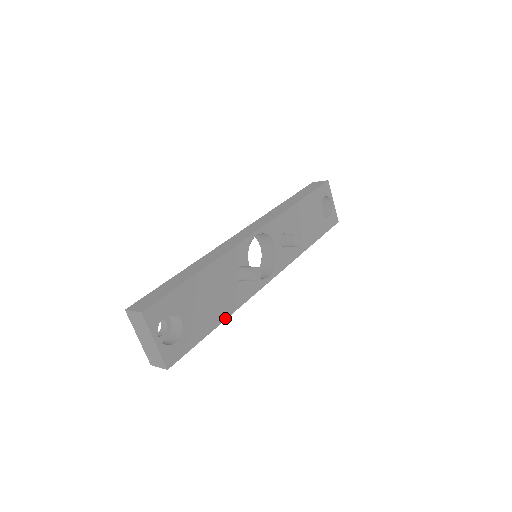
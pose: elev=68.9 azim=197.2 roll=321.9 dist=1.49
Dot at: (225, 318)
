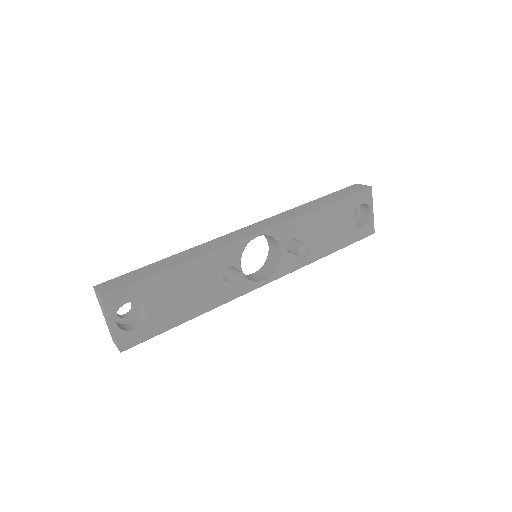
Dot at: (199, 314)
